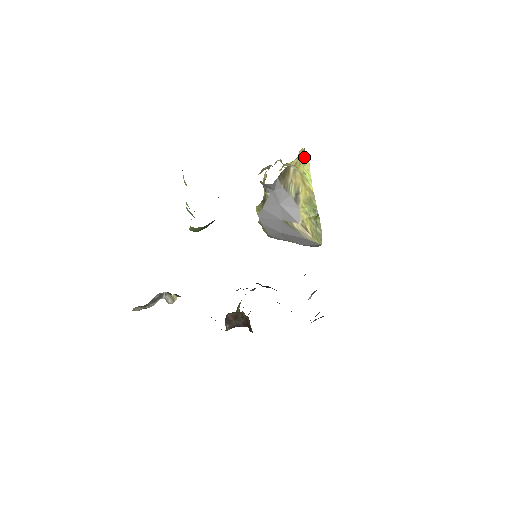
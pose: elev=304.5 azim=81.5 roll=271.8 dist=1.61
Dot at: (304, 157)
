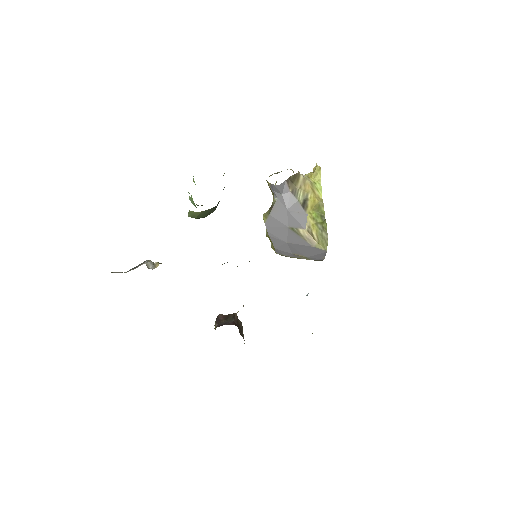
Dot at: (316, 168)
